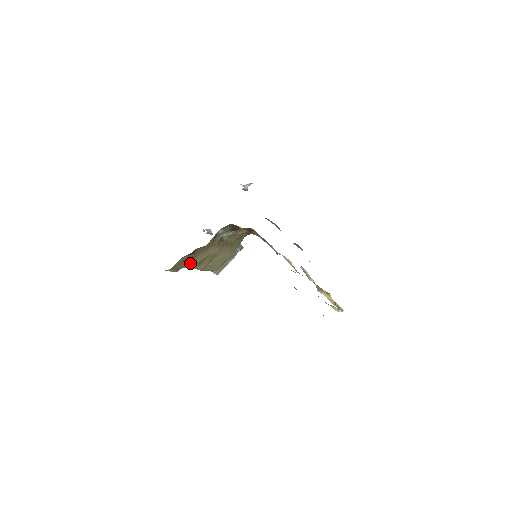
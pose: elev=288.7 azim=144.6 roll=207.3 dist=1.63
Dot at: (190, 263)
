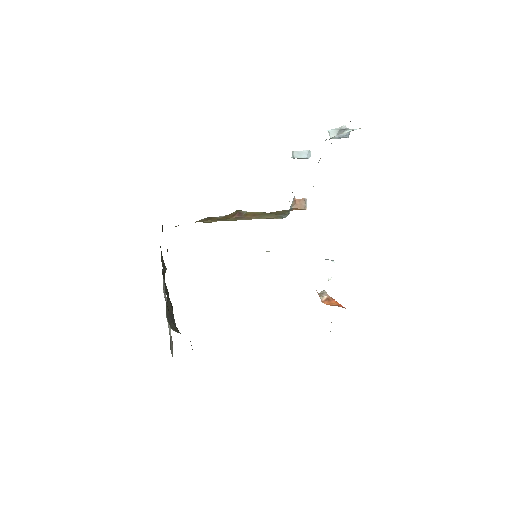
Dot at: occluded
